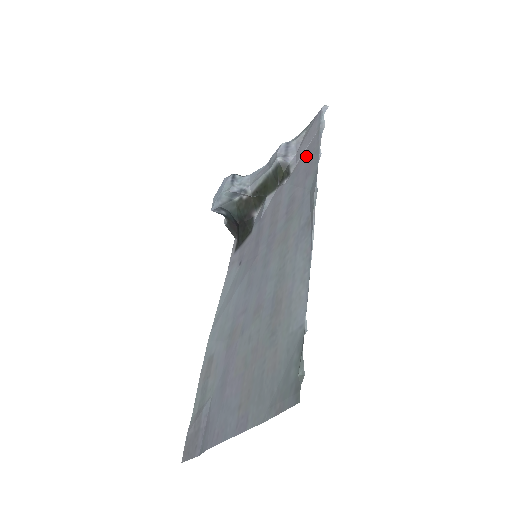
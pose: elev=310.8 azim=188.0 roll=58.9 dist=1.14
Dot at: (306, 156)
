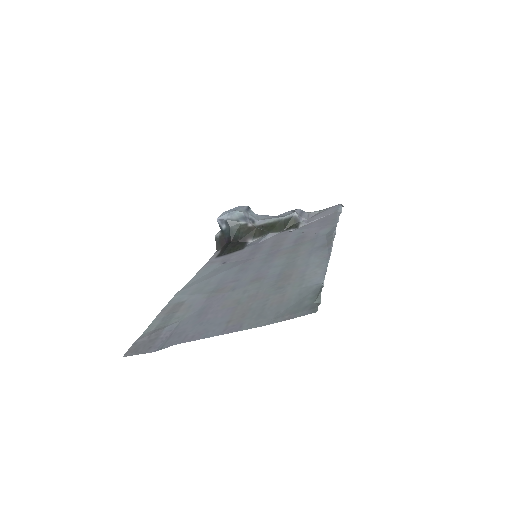
Dot at: (321, 221)
